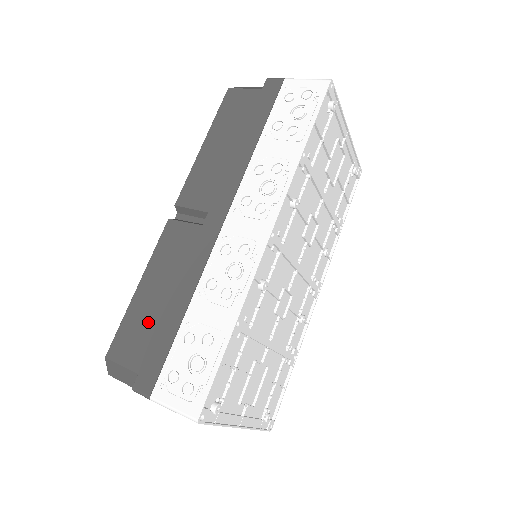
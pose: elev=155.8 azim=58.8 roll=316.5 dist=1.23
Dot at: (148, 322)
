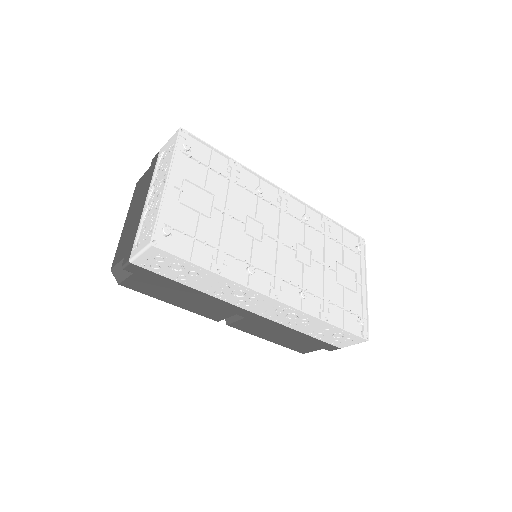
Dot at: occluded
